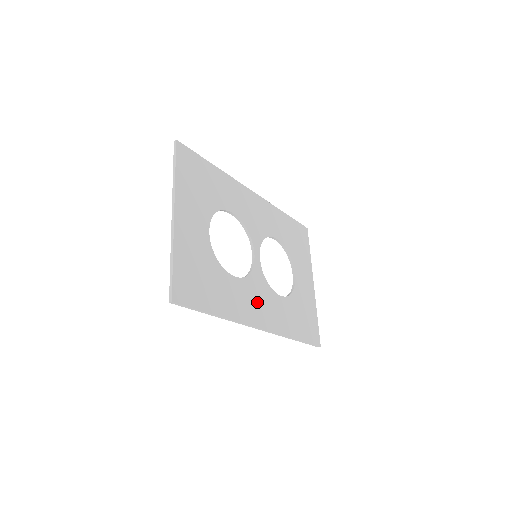
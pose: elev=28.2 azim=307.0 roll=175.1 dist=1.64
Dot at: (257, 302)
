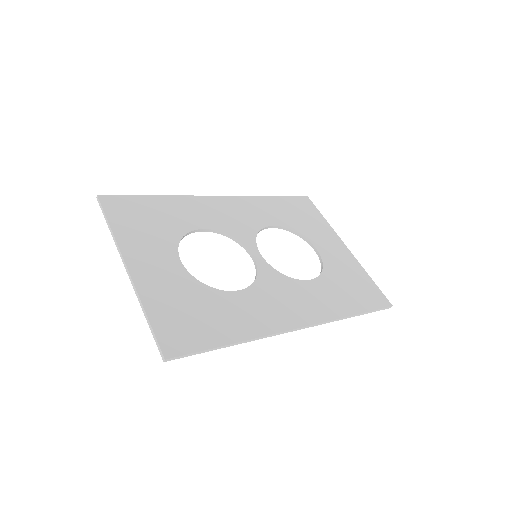
Dot at: (281, 302)
